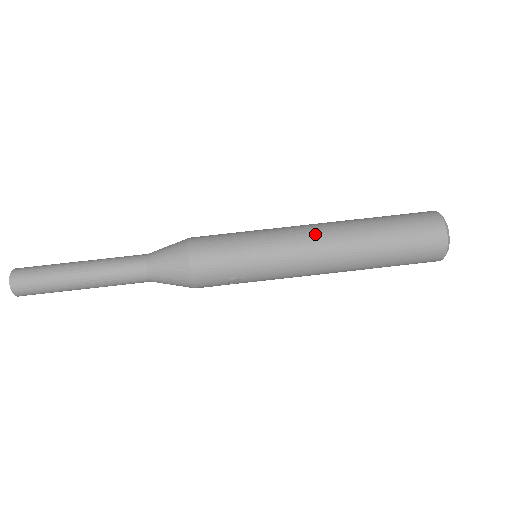
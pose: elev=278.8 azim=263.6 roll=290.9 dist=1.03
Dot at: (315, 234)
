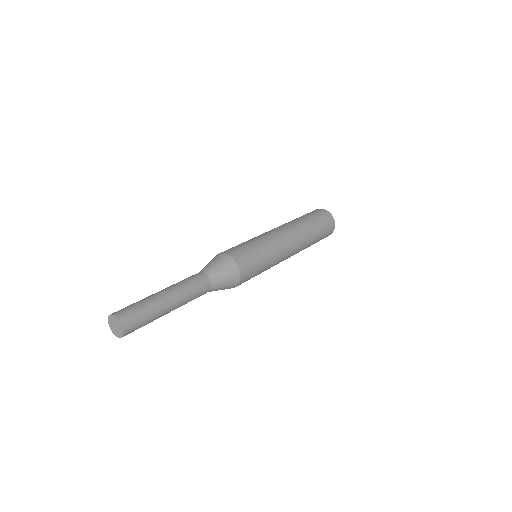
Dot at: occluded
